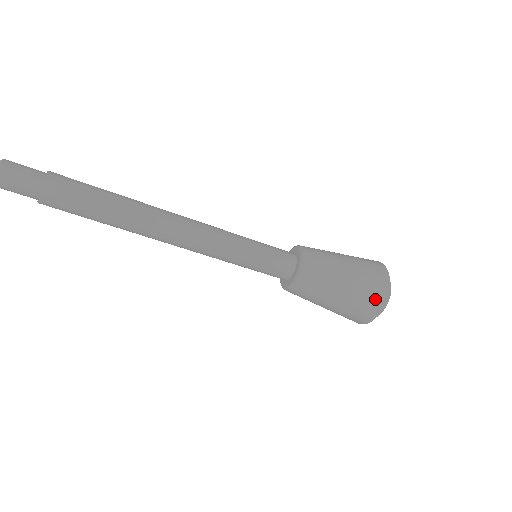
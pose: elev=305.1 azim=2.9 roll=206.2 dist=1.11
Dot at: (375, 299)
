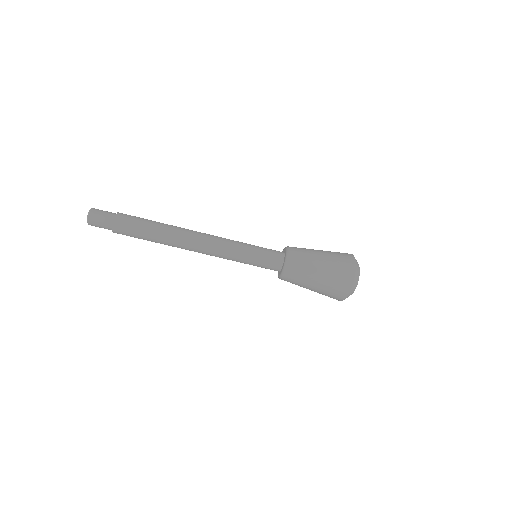
Dot at: (347, 266)
